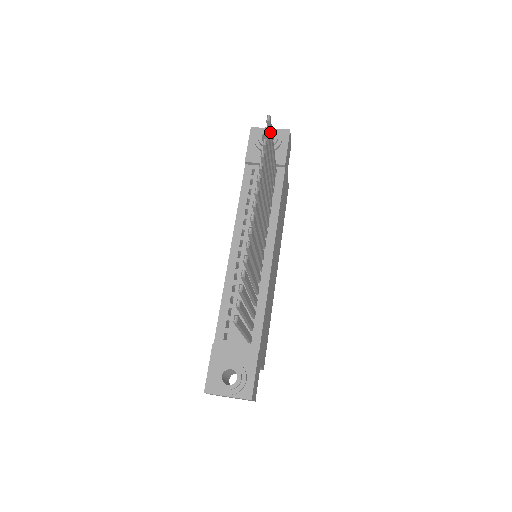
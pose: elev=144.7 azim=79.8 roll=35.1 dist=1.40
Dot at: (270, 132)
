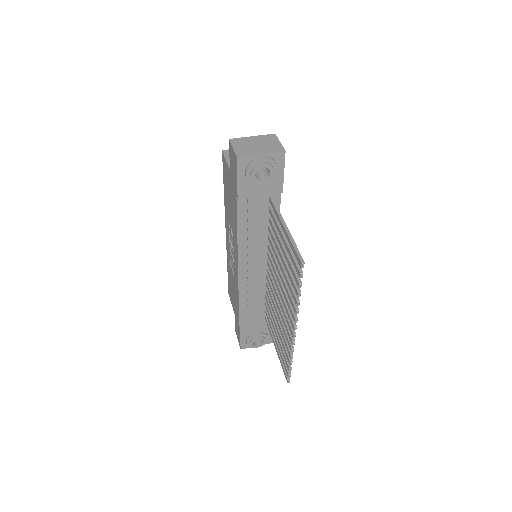
Dot at: occluded
